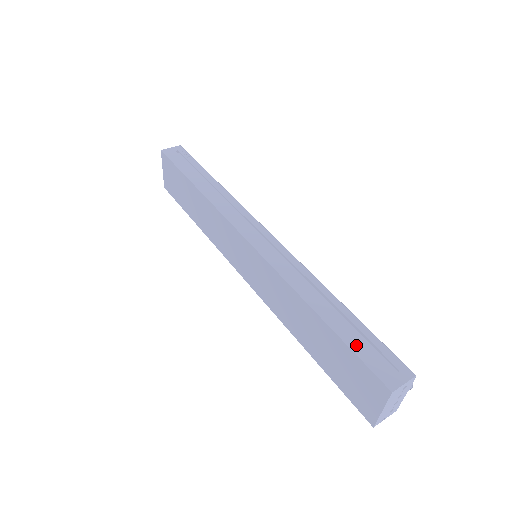
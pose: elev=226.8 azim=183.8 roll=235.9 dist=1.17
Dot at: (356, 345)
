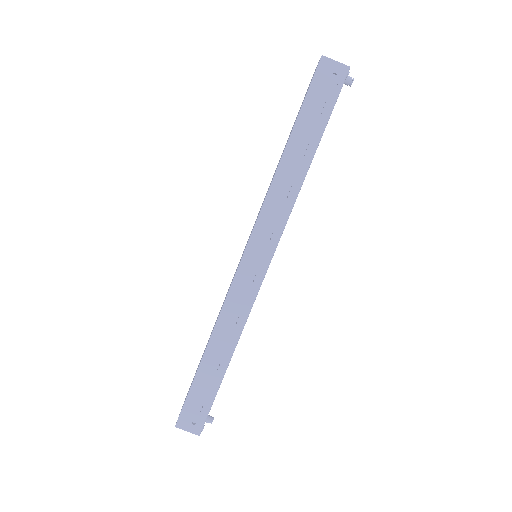
Dot at: (195, 392)
